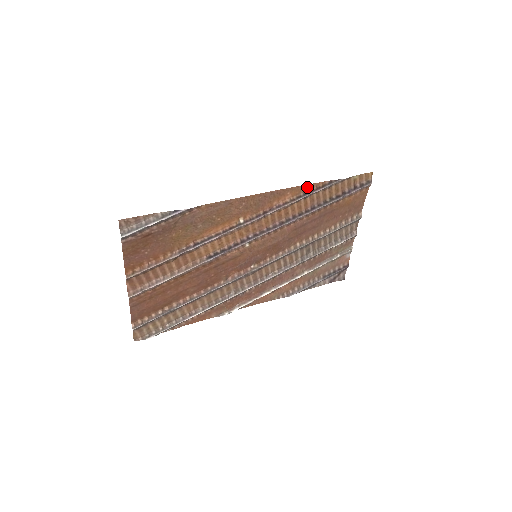
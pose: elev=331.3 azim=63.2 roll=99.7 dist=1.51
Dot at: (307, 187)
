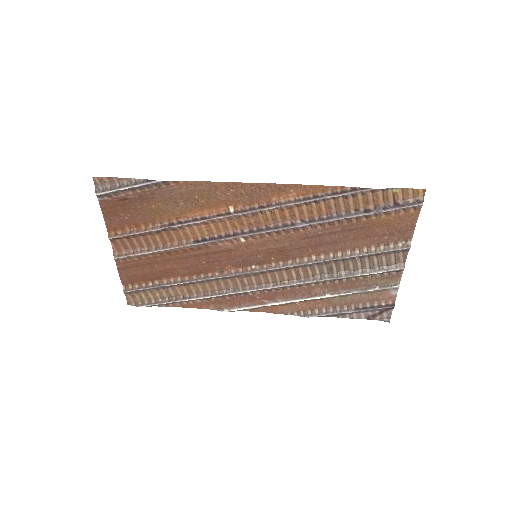
Dot at: (319, 188)
